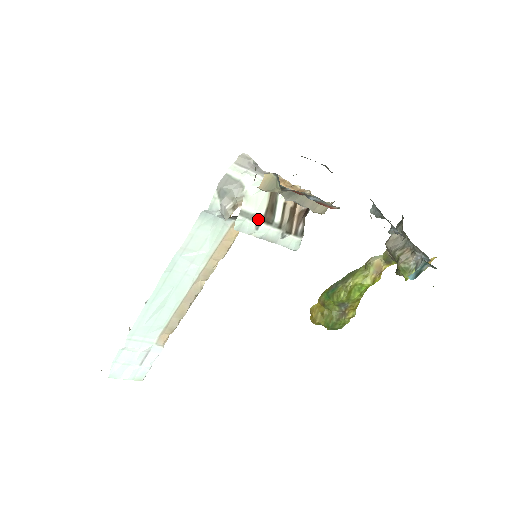
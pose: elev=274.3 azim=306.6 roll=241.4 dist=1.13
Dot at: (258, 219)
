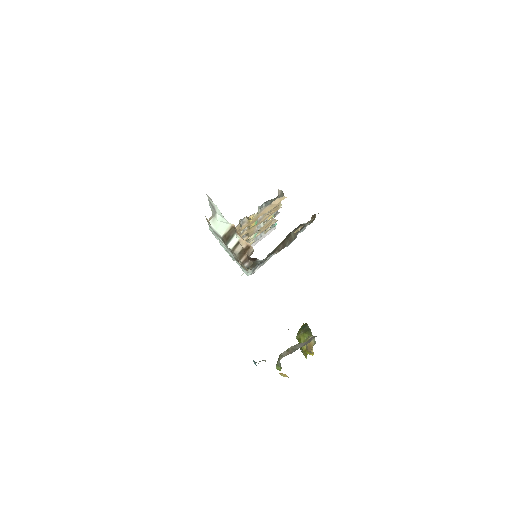
Dot at: (219, 236)
